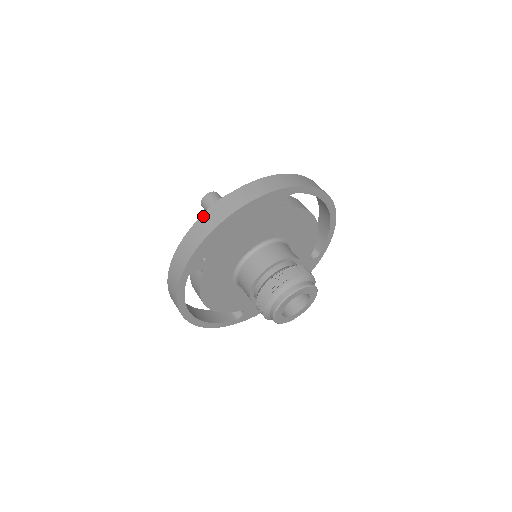
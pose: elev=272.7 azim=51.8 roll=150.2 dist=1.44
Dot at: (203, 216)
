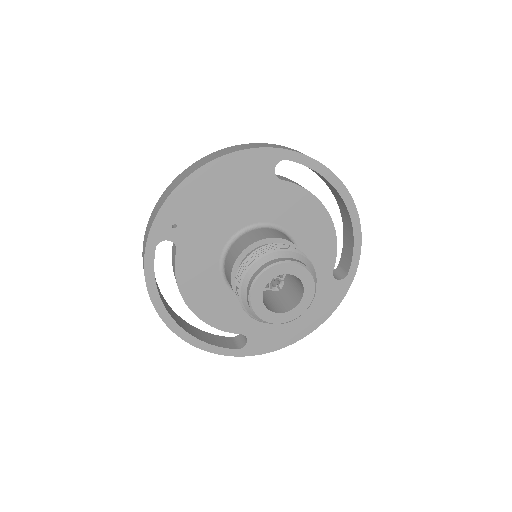
Dot at: (177, 177)
